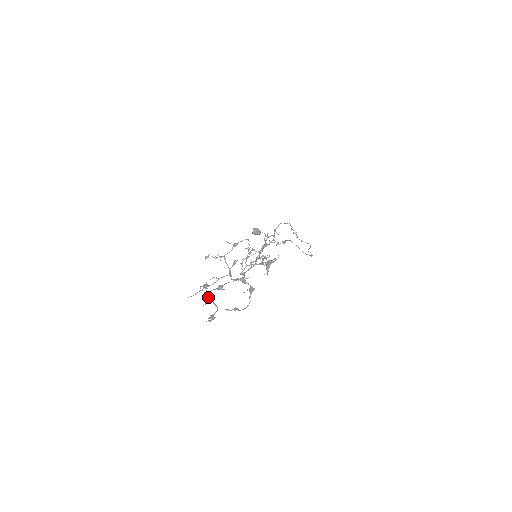
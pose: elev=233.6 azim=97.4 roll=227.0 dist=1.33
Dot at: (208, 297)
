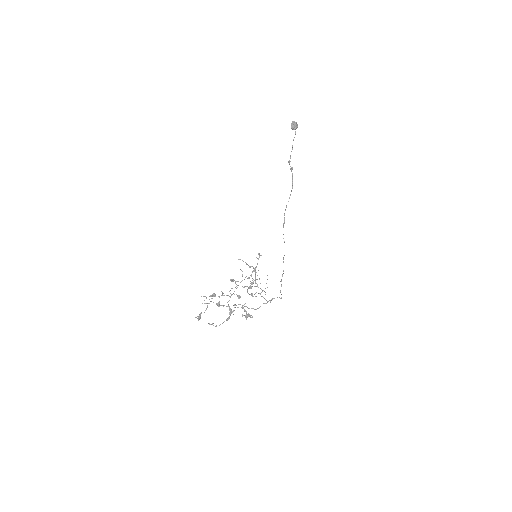
Dot at: occluded
